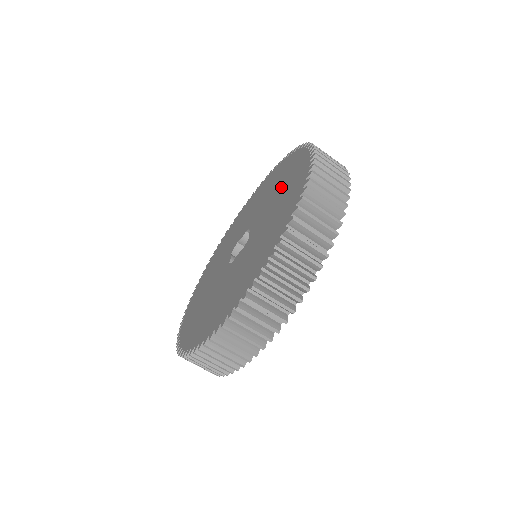
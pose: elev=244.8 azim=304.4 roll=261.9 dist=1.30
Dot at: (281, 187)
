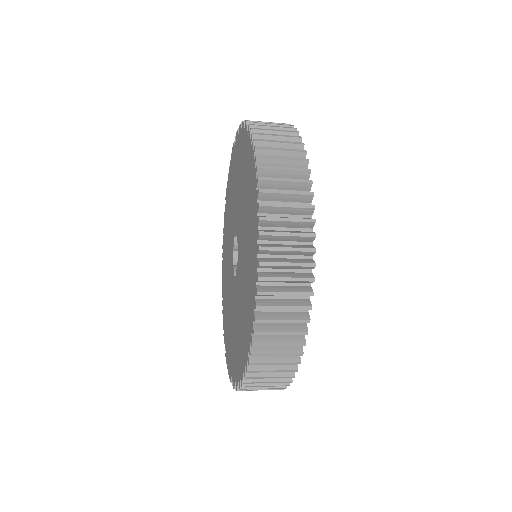
Dot at: (244, 295)
